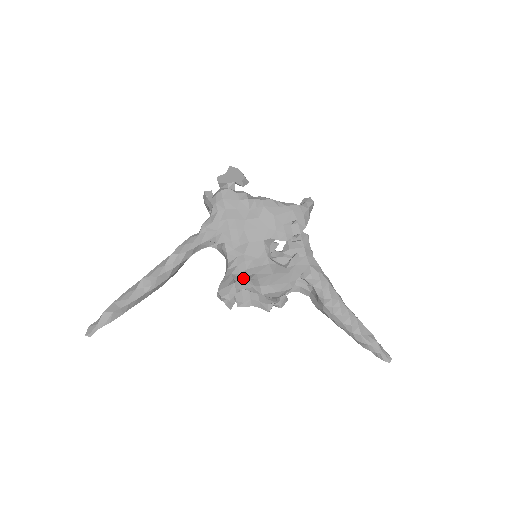
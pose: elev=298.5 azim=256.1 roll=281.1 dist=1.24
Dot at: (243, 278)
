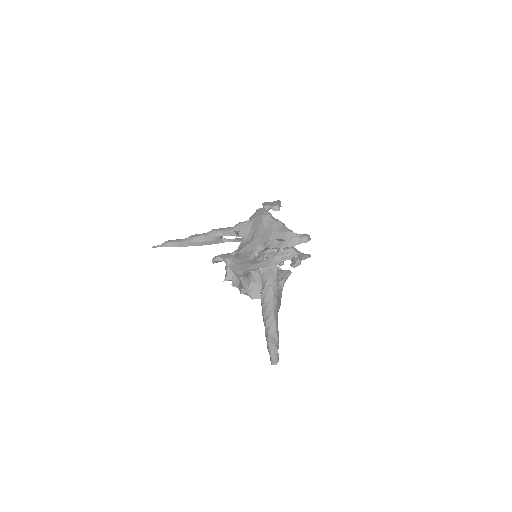
Dot at: (228, 254)
